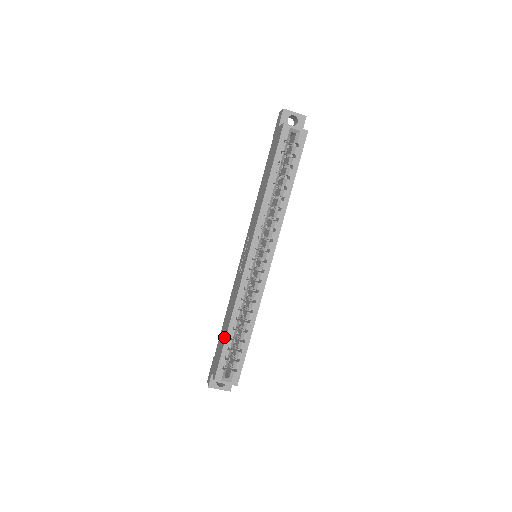
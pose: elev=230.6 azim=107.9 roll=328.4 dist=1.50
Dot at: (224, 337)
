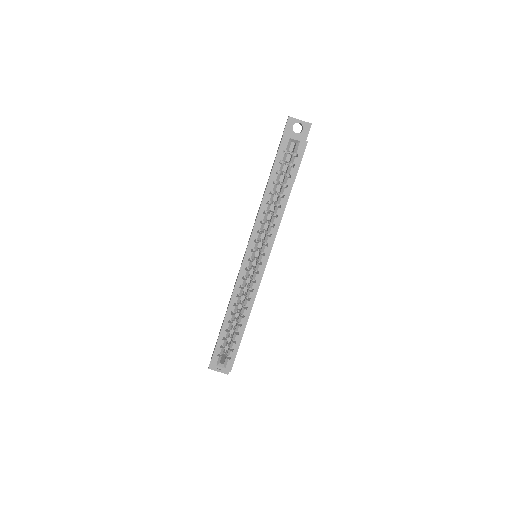
Dot at: occluded
